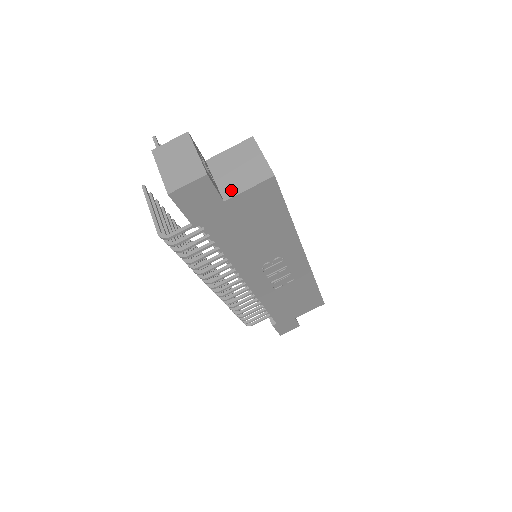
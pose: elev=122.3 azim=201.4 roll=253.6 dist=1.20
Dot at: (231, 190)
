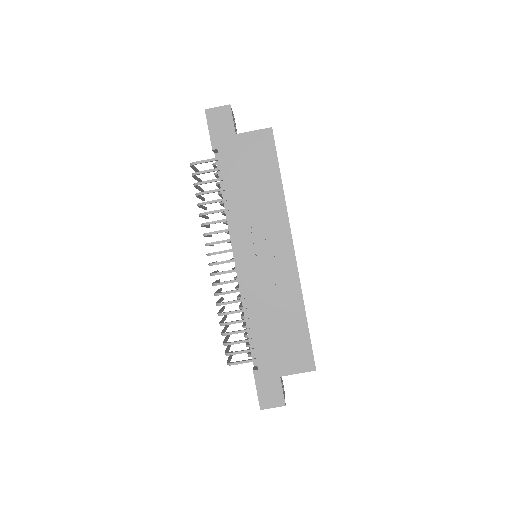
Dot at: (243, 134)
